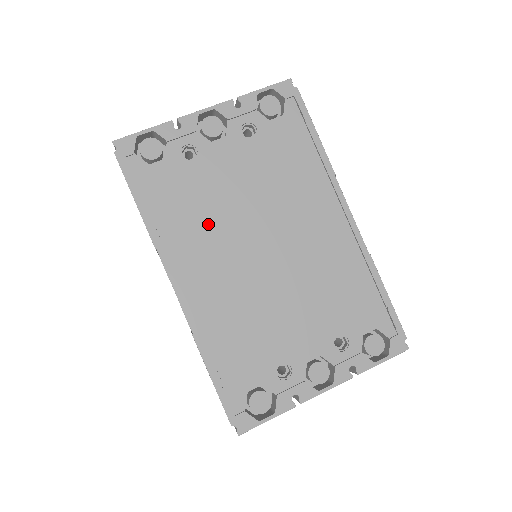
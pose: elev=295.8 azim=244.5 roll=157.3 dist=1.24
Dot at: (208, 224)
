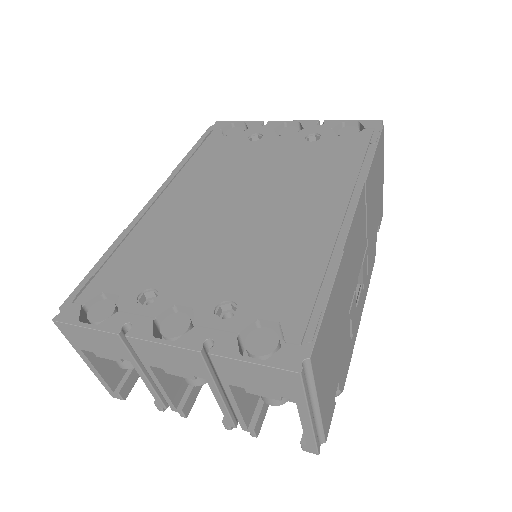
Dot at: (220, 174)
